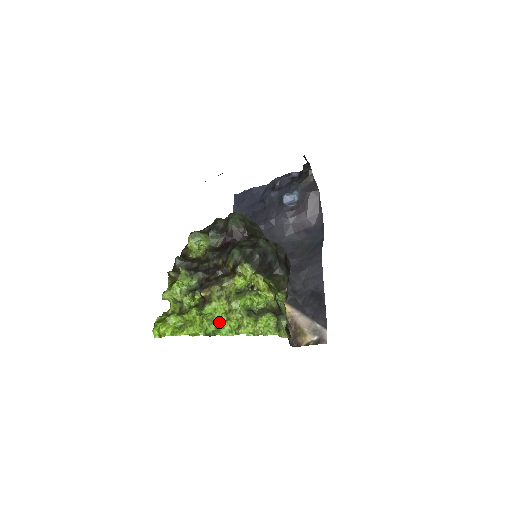
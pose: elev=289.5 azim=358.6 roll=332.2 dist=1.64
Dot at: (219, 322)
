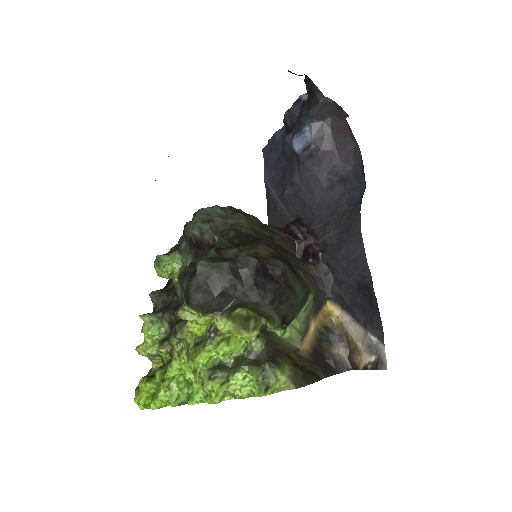
Dot at: (192, 384)
